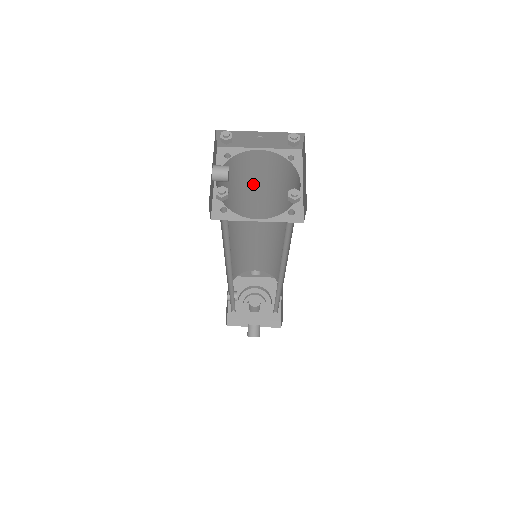
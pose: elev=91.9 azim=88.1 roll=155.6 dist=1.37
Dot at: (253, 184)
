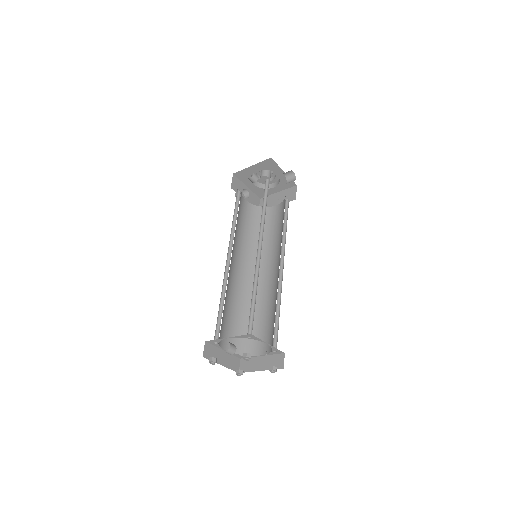
Dot at: occluded
